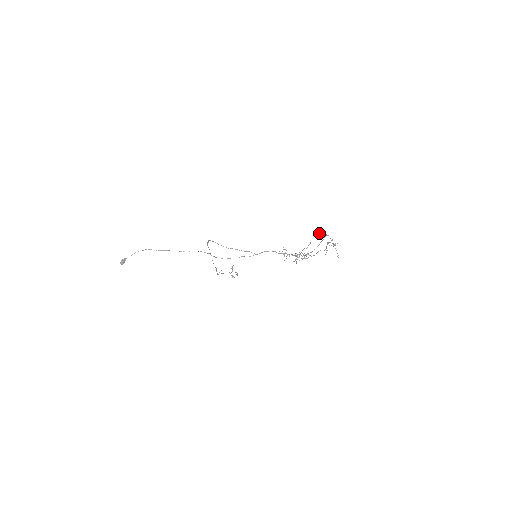
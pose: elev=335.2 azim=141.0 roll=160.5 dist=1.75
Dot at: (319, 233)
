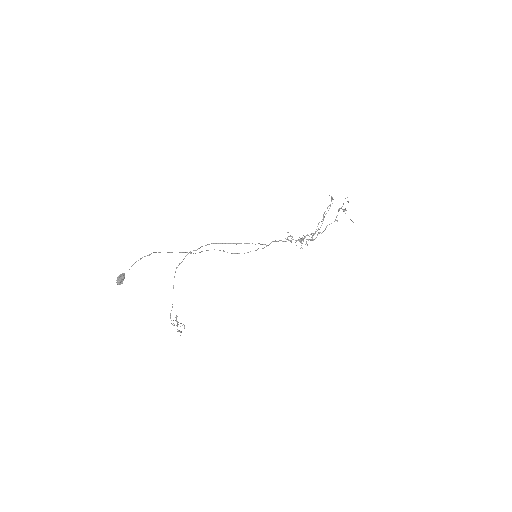
Dot at: (332, 198)
